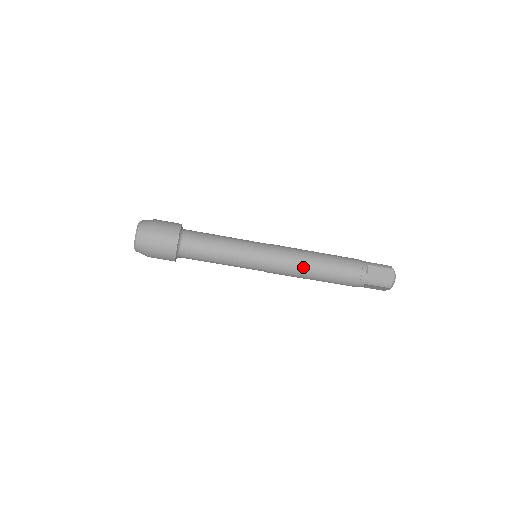
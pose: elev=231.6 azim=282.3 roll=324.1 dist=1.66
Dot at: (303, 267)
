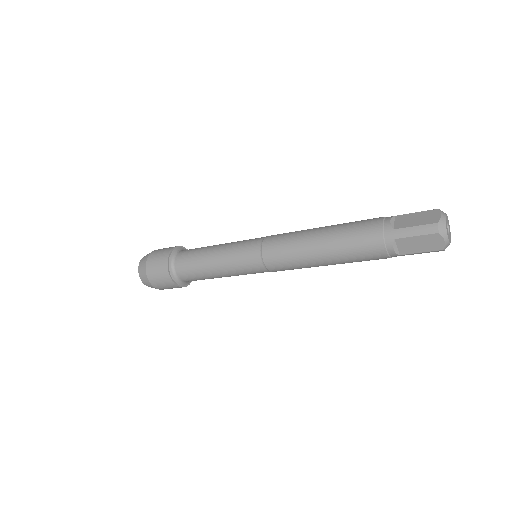
Dot at: (308, 266)
